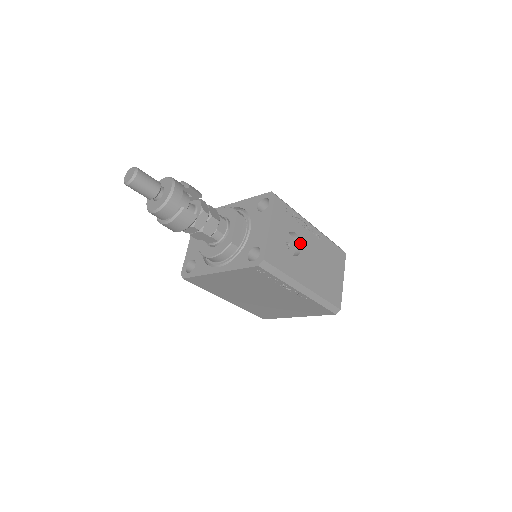
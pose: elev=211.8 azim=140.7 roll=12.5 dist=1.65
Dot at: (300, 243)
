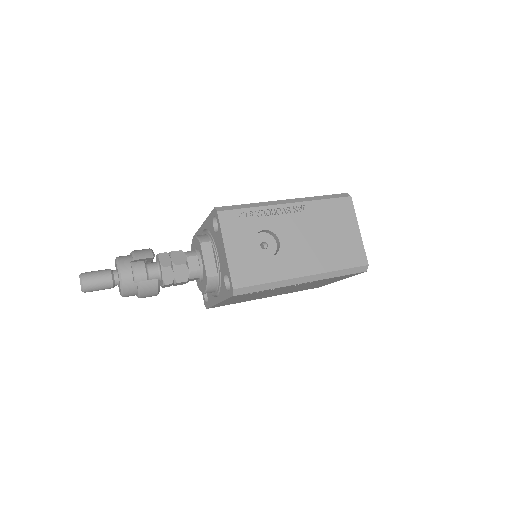
Dot at: (276, 236)
